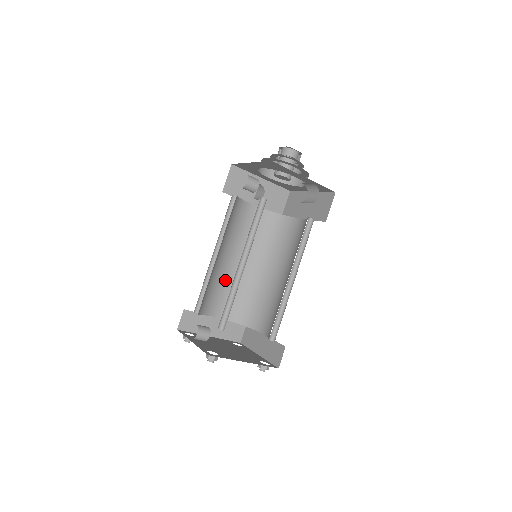
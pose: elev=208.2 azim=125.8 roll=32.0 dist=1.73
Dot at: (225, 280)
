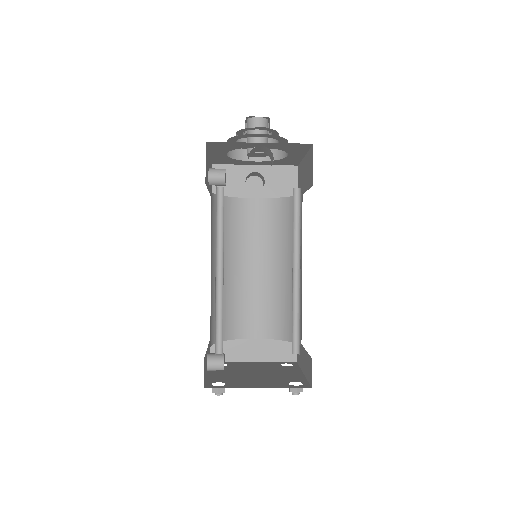
Dot at: (248, 293)
